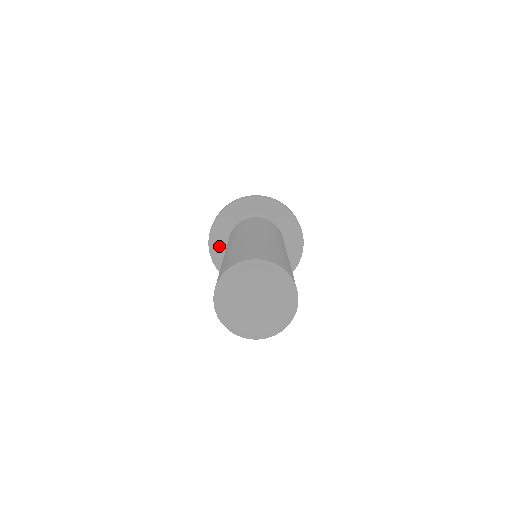
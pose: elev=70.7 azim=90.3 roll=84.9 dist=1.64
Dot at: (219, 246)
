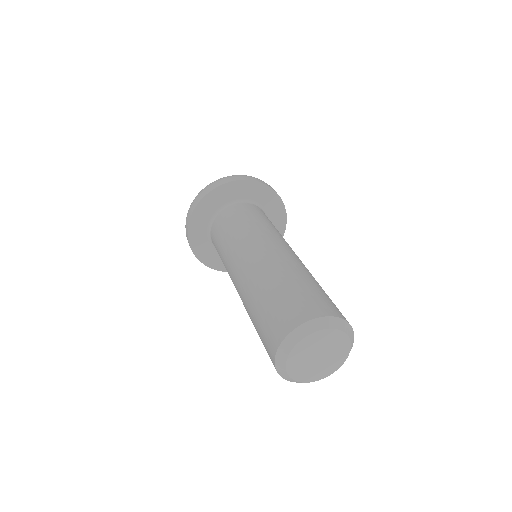
Dot at: (218, 260)
